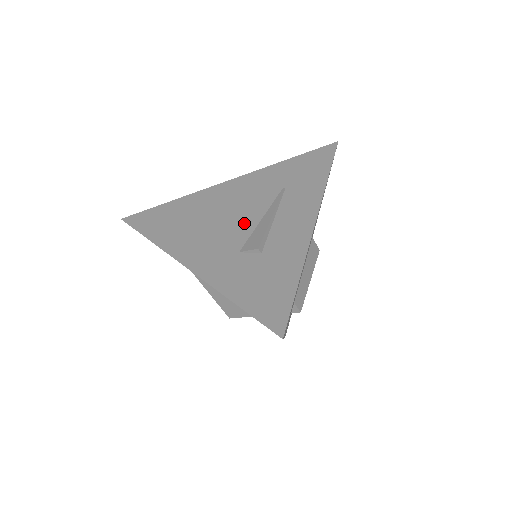
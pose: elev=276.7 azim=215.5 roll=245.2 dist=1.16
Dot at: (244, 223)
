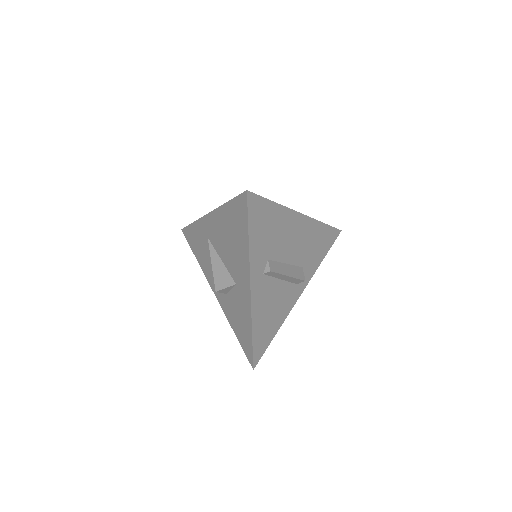
Dot at: occluded
